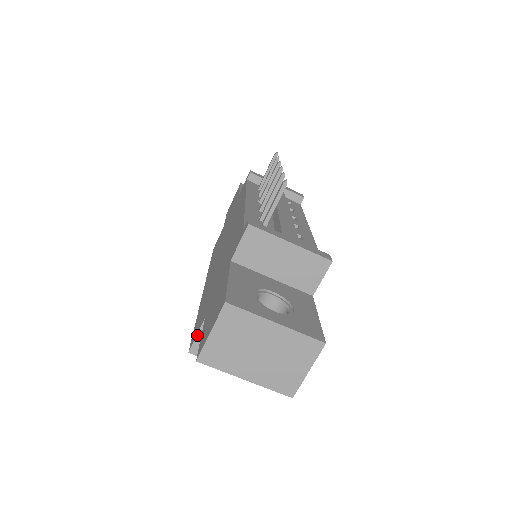
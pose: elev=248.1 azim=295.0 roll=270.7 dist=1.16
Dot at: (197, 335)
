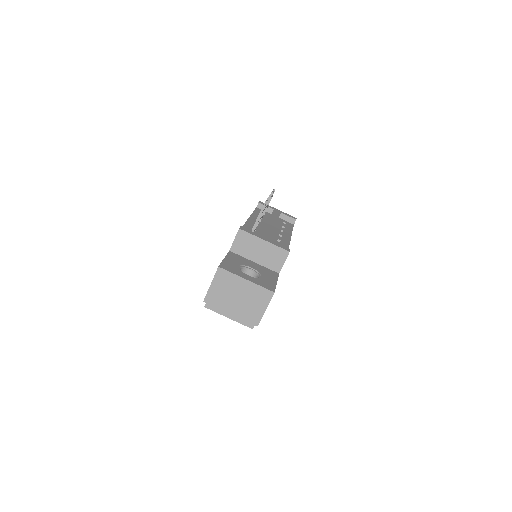
Dot at: occluded
